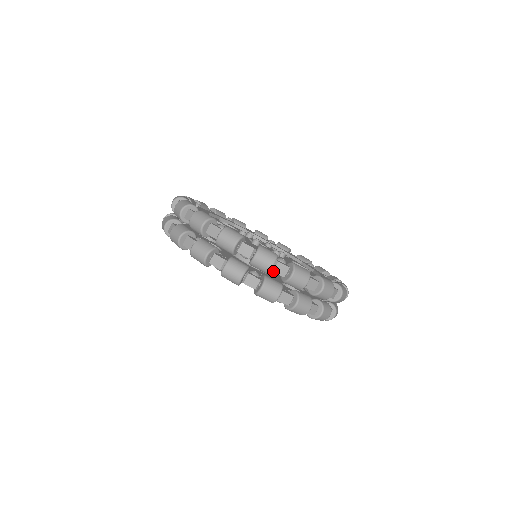
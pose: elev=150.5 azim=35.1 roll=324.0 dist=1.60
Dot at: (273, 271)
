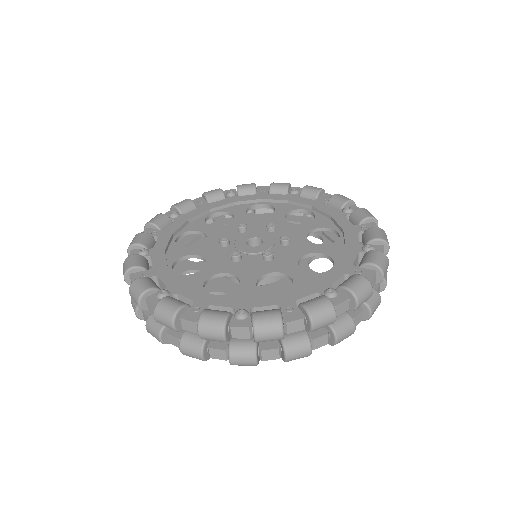
Dot at: occluded
